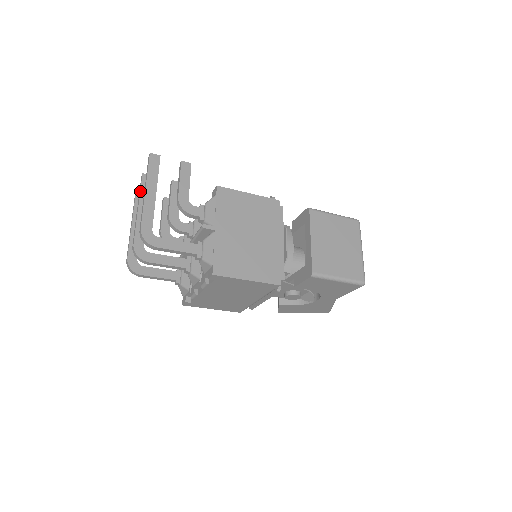
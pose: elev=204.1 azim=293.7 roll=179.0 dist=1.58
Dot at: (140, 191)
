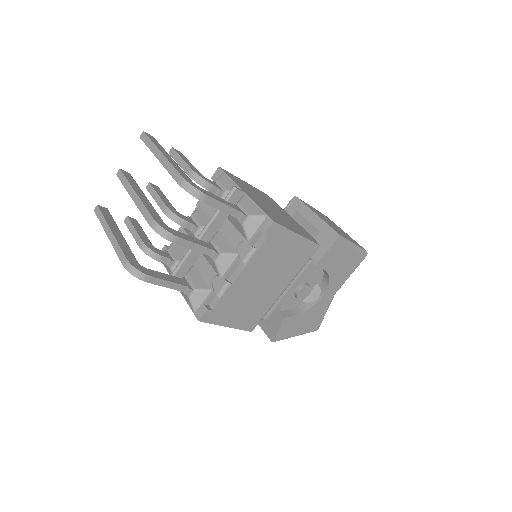
Dot at: (127, 180)
